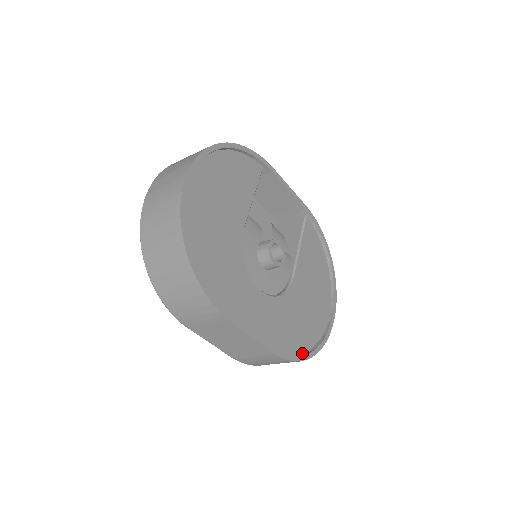
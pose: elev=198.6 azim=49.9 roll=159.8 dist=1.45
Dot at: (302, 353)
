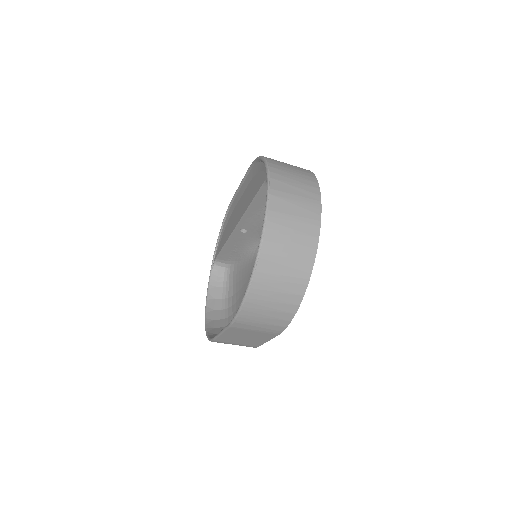
Dot at: occluded
